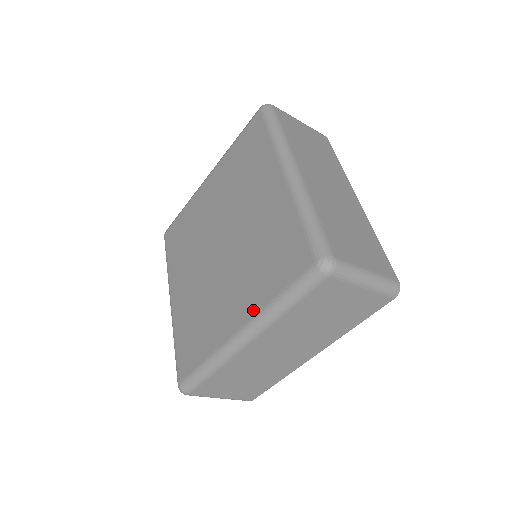
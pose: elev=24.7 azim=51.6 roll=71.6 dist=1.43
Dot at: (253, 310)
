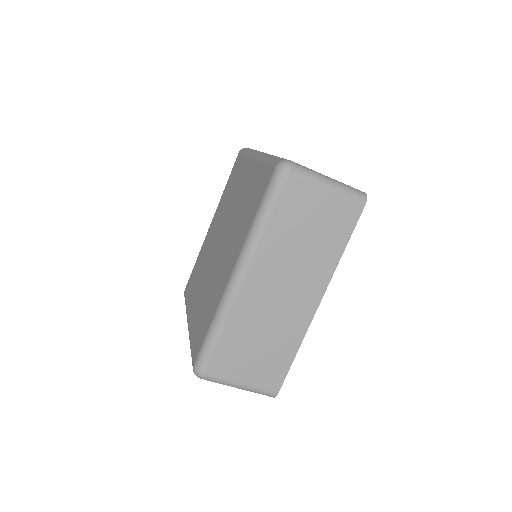
Dot at: (241, 244)
